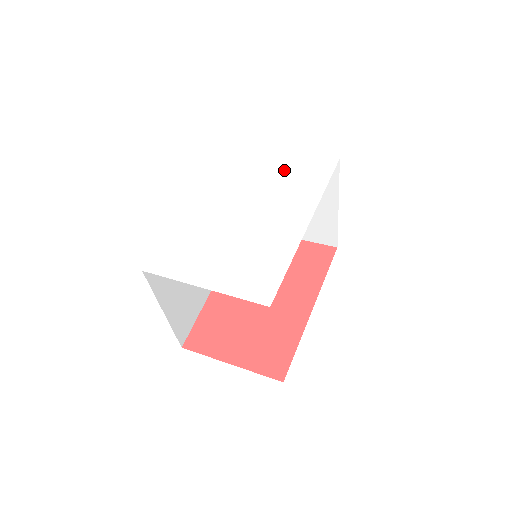
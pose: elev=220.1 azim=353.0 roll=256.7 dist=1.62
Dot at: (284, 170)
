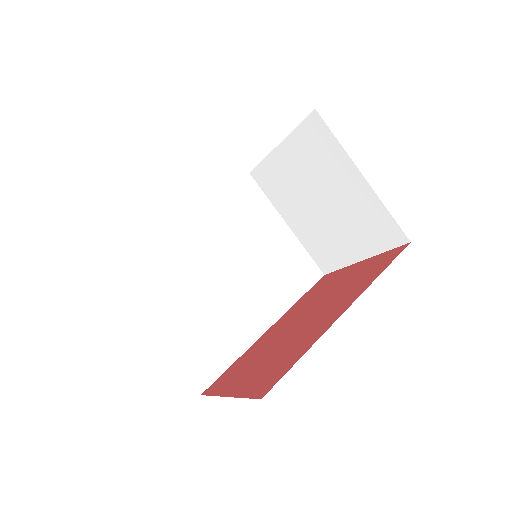
Dot at: occluded
